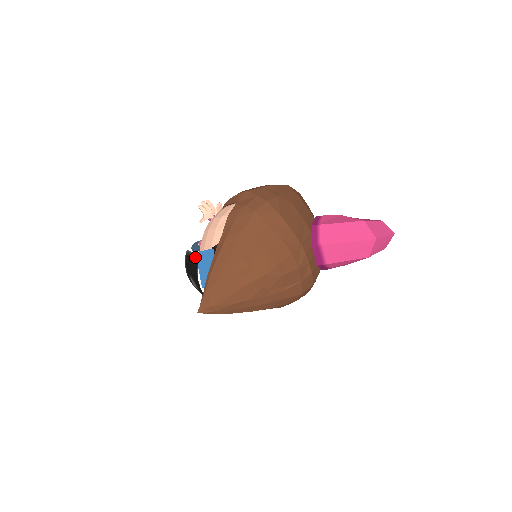
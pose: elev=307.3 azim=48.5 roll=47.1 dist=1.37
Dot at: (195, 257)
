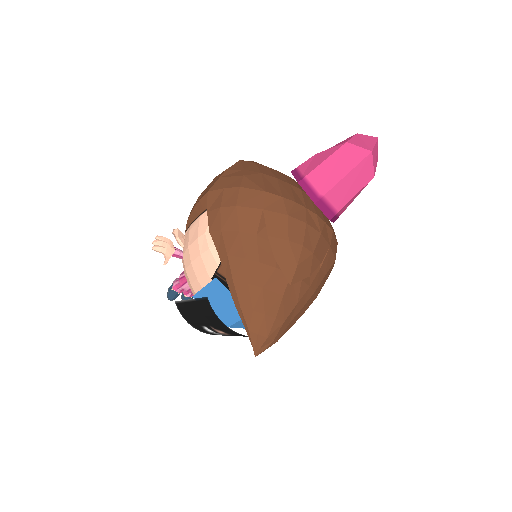
Dot at: (198, 301)
